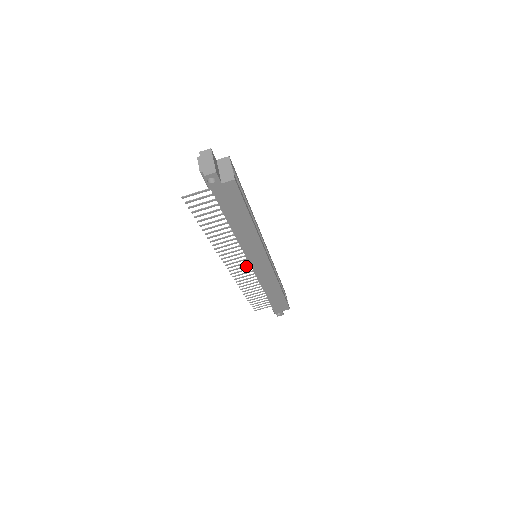
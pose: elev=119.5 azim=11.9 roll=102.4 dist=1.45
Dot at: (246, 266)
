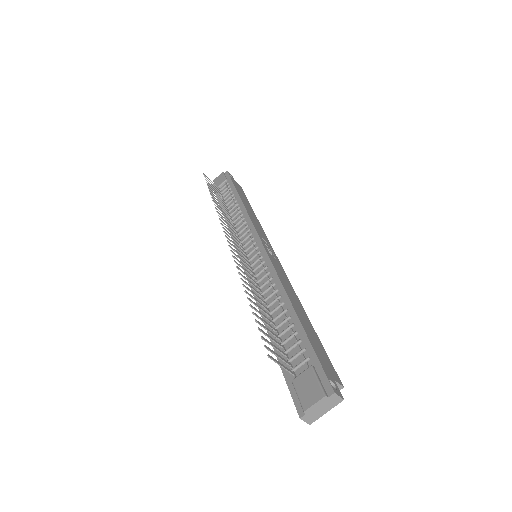
Dot at: (240, 245)
